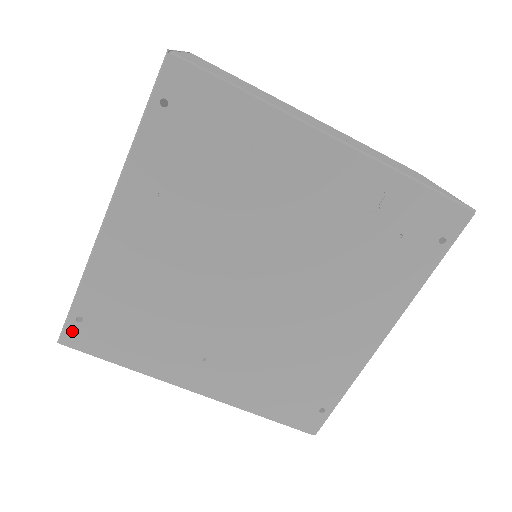
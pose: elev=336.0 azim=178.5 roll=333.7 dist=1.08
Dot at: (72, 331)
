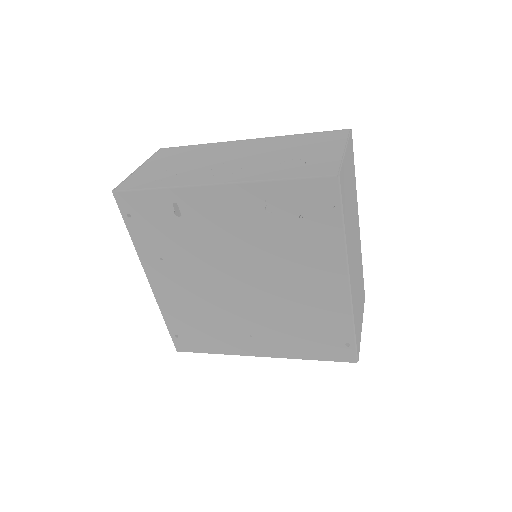
Dot at: (178, 343)
